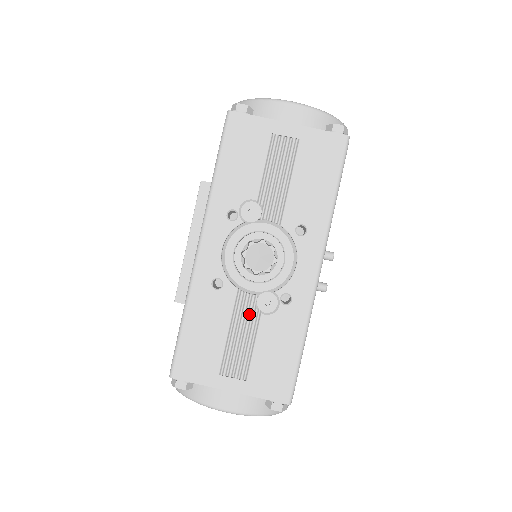
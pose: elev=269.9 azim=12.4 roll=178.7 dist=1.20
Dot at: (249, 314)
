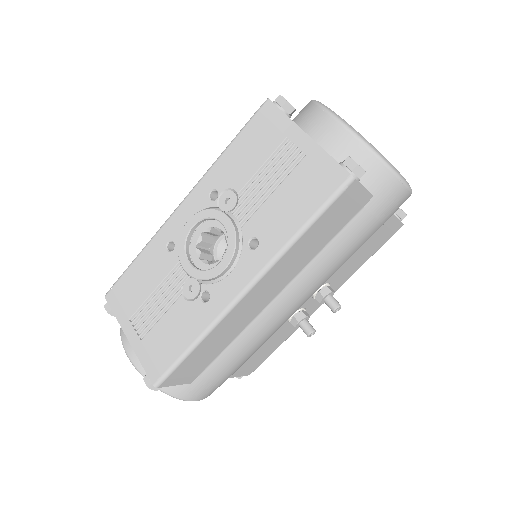
Dot at: (174, 288)
